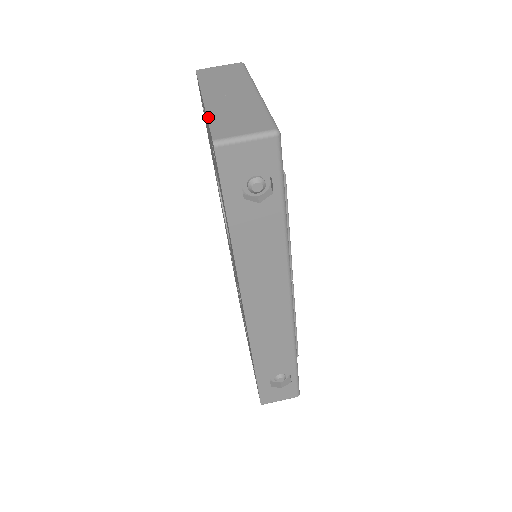
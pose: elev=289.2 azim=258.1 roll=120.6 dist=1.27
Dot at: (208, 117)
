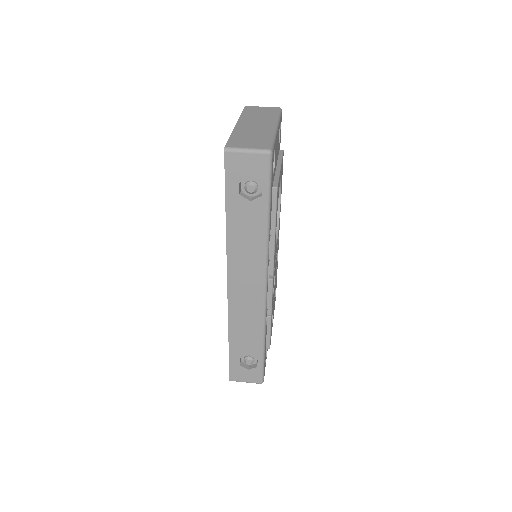
Dot at: (232, 134)
